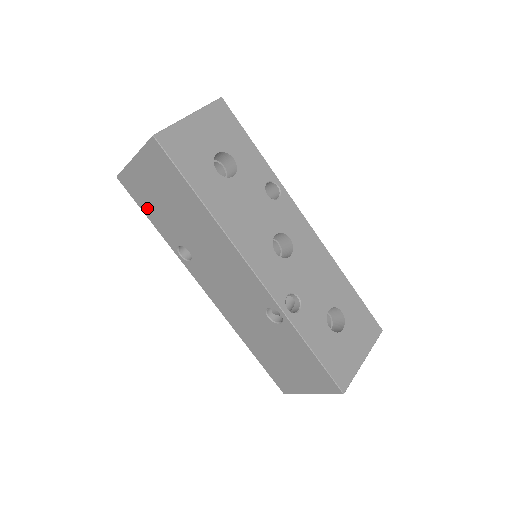
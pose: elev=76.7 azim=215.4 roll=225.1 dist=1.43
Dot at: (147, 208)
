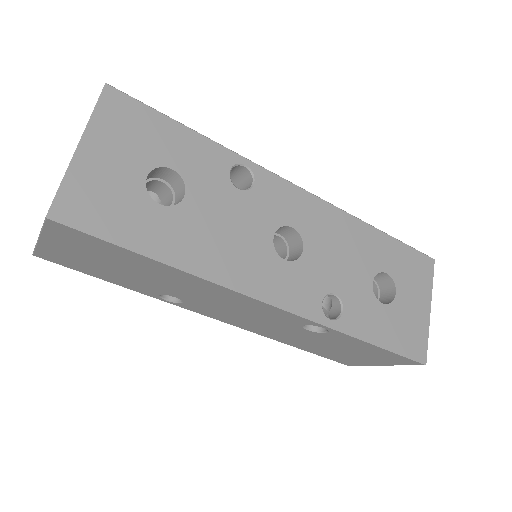
Dot at: (95, 273)
